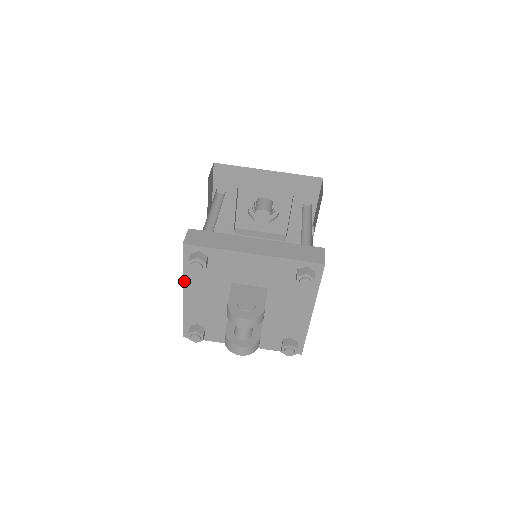
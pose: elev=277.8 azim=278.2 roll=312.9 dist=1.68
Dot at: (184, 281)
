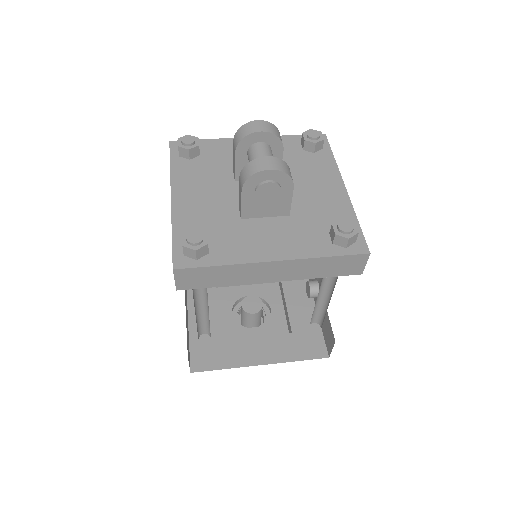
Dot at: (172, 180)
